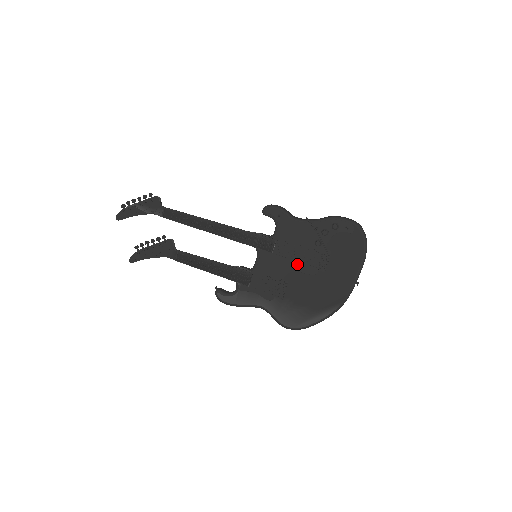
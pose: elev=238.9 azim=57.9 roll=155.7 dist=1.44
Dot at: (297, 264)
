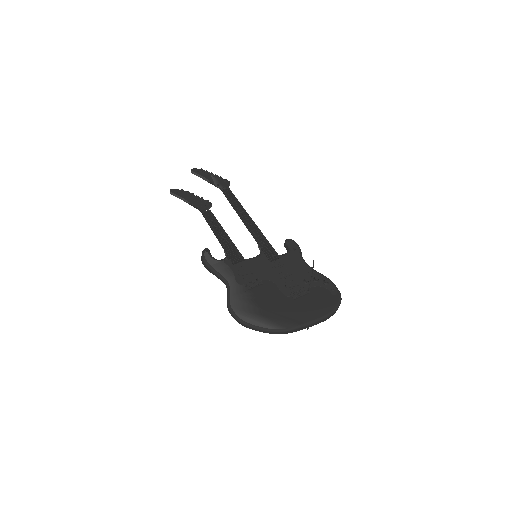
Dot at: (280, 280)
